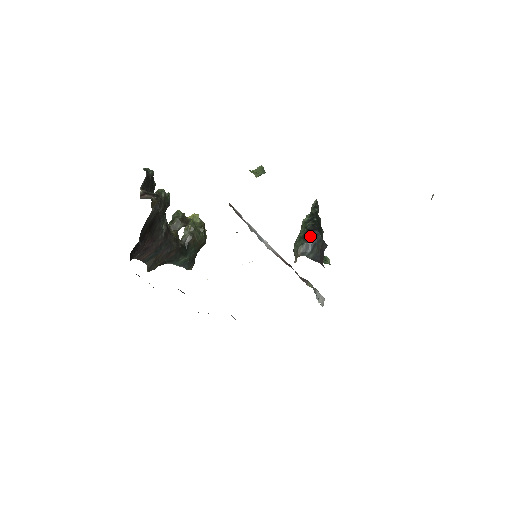
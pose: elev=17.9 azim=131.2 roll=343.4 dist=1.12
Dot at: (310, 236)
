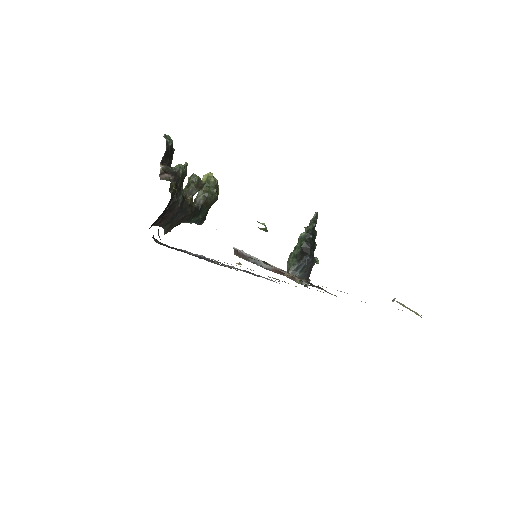
Dot at: (302, 260)
